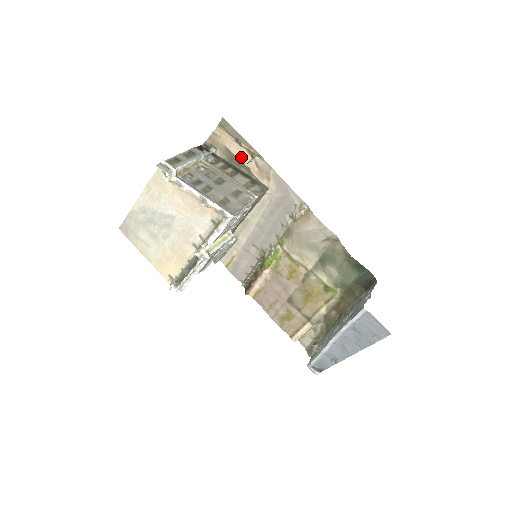
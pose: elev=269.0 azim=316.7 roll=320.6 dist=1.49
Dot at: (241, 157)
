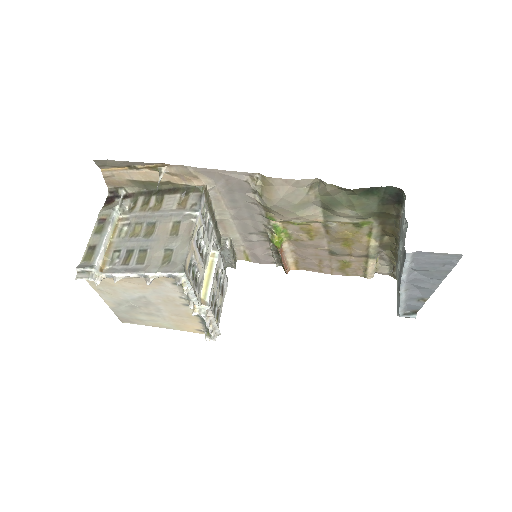
Dot at: (150, 178)
